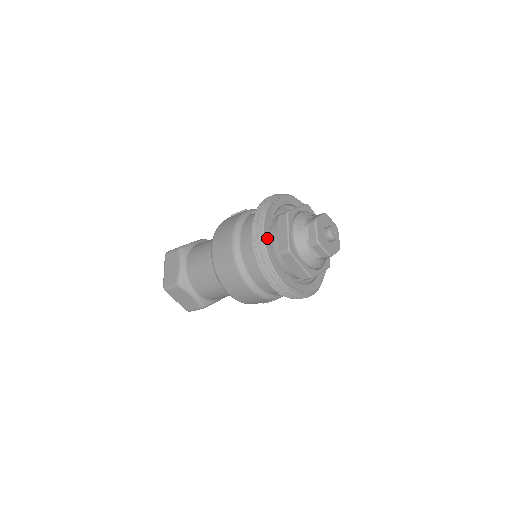
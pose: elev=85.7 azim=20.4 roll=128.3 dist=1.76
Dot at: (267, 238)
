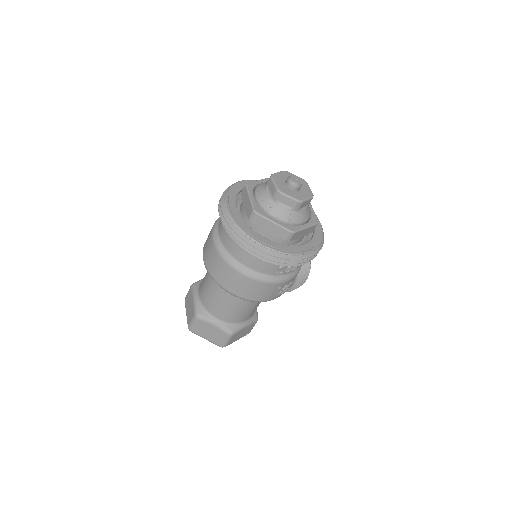
Dot at: (231, 211)
